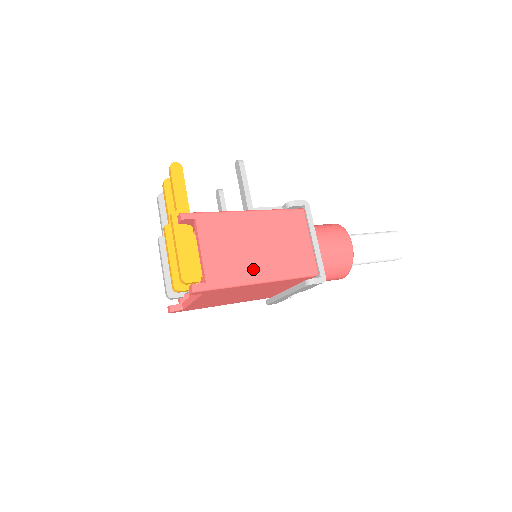
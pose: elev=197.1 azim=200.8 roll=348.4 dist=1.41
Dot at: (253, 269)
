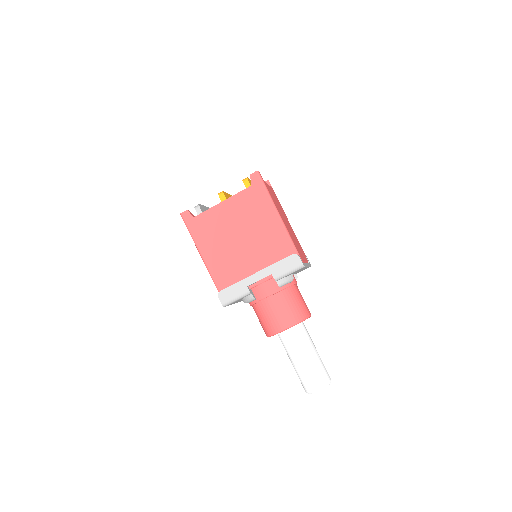
Dot at: (280, 214)
